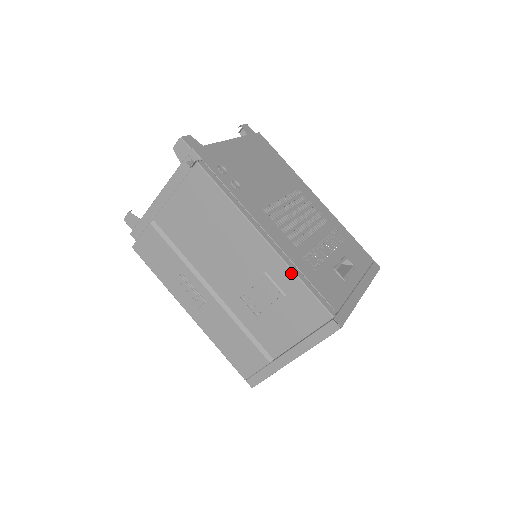
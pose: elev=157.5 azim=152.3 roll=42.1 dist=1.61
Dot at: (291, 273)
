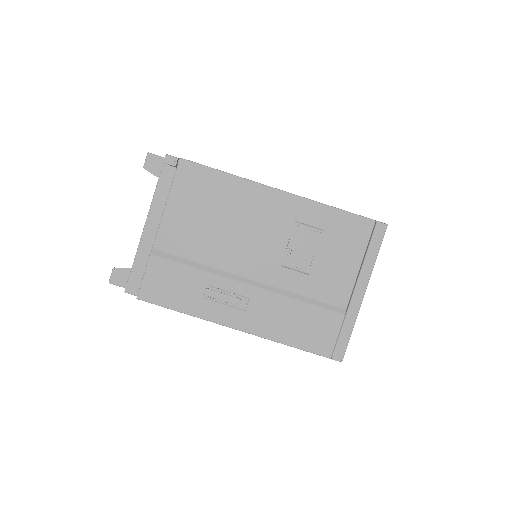
Dot at: (319, 205)
